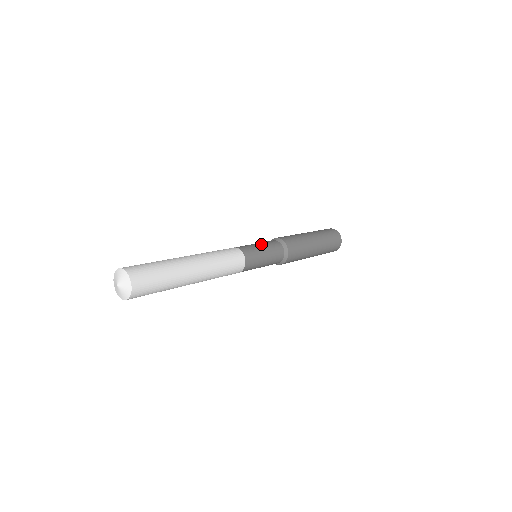
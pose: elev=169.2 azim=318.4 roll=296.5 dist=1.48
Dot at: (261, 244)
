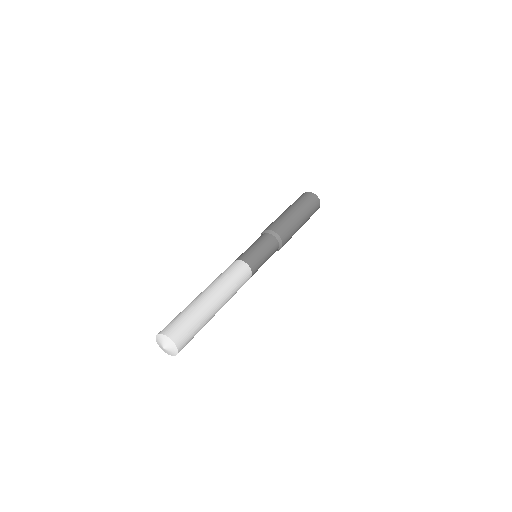
Dot at: (266, 252)
